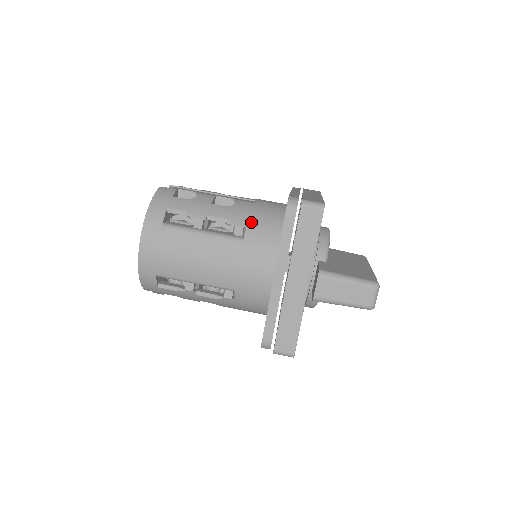
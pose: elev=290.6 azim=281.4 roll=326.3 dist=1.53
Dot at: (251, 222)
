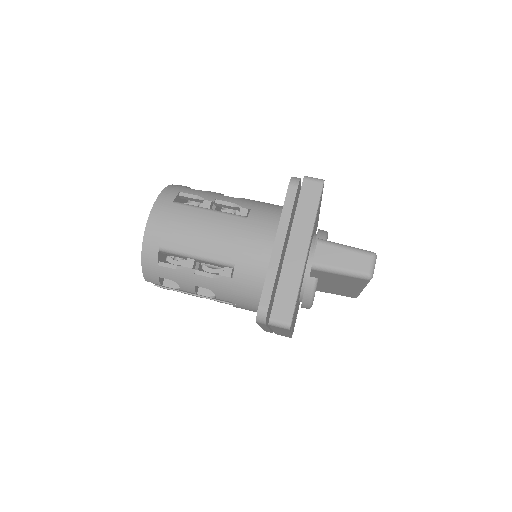
Dot at: (255, 207)
